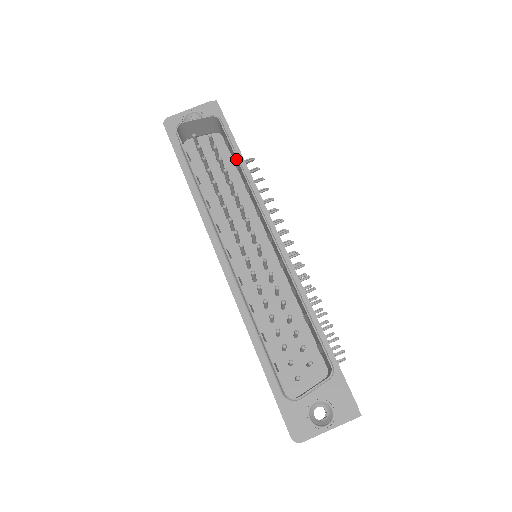
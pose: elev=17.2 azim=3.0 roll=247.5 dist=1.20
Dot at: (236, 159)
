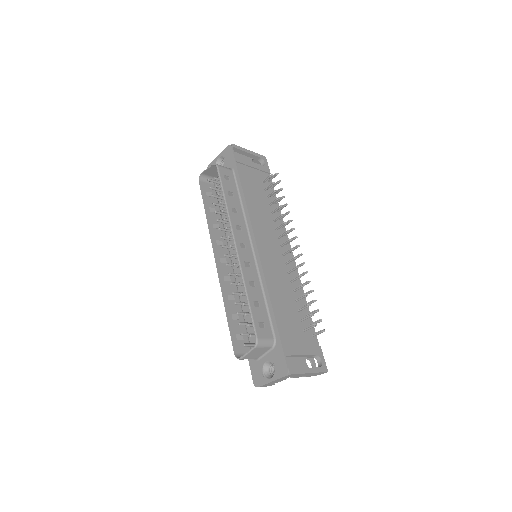
Dot at: (224, 193)
